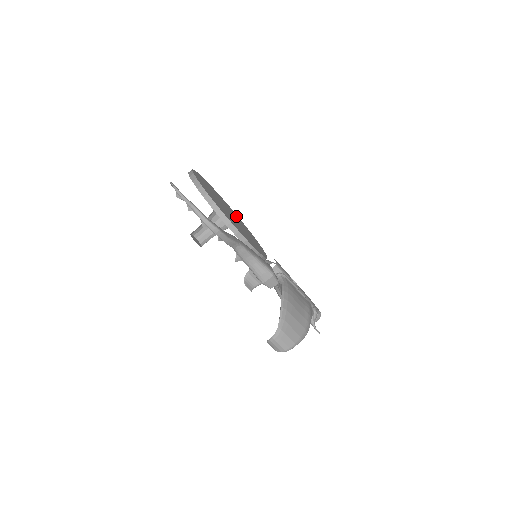
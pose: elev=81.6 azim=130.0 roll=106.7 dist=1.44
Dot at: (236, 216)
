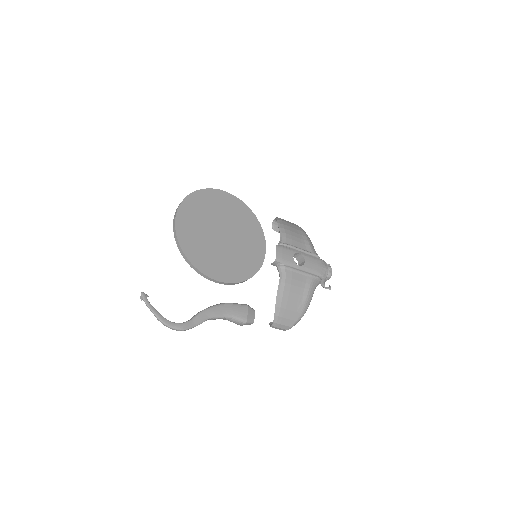
Dot at: (238, 212)
